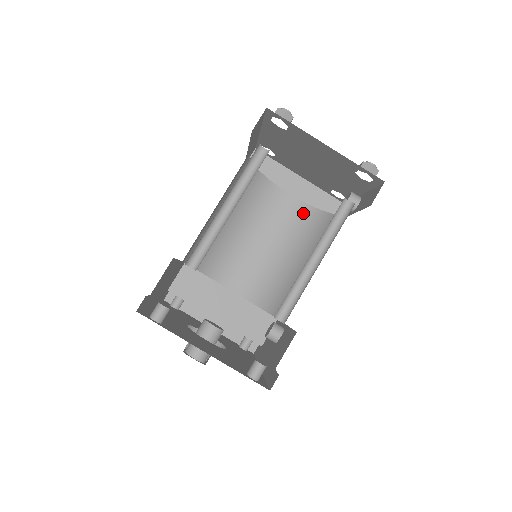
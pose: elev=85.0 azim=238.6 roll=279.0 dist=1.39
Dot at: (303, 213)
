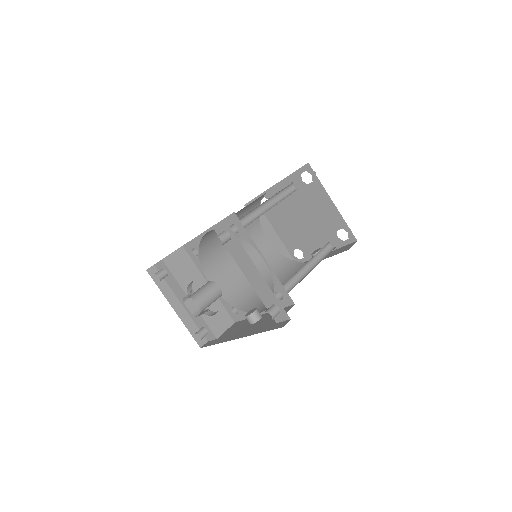
Dot at: (273, 255)
